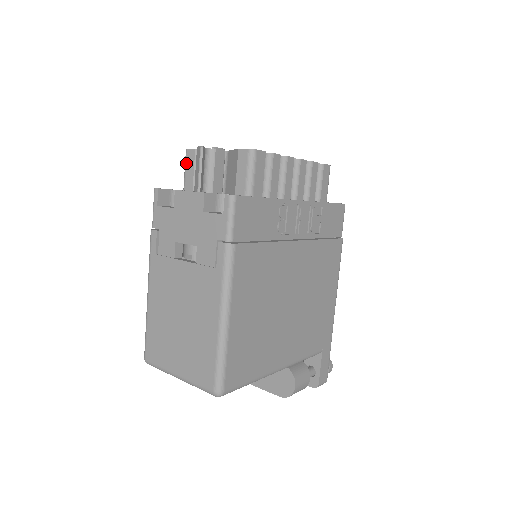
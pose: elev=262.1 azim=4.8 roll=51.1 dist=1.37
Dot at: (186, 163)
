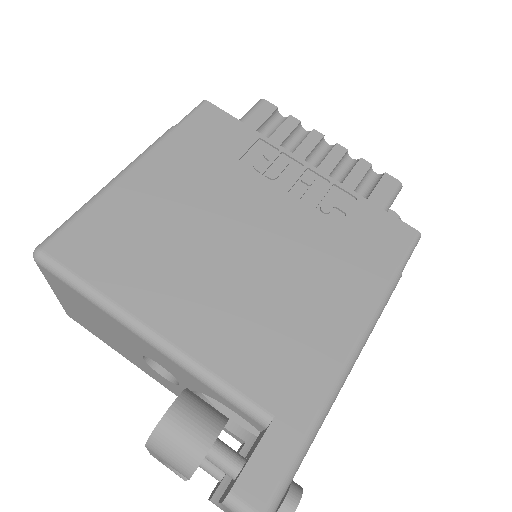
Dot at: occluded
